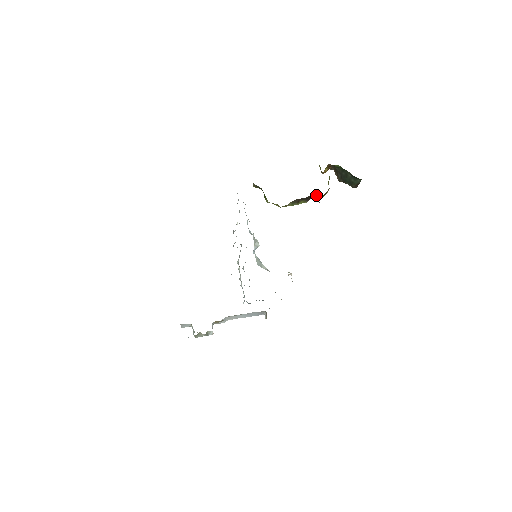
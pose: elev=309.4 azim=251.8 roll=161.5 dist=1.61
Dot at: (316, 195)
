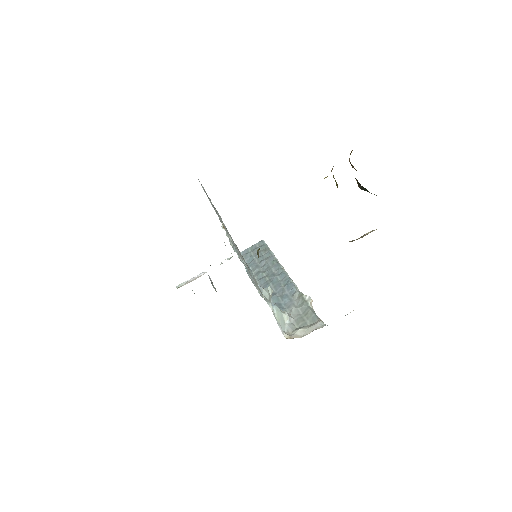
Dot at: occluded
